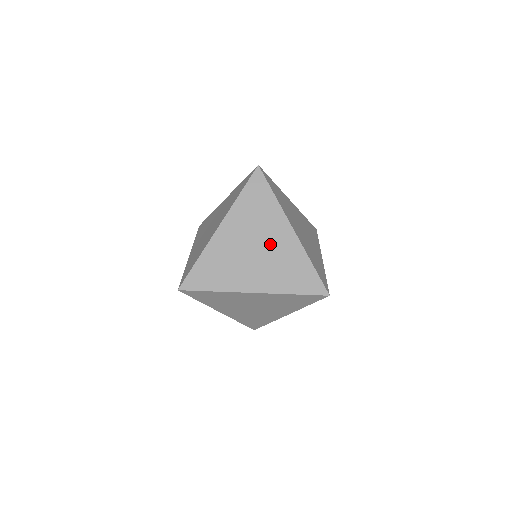
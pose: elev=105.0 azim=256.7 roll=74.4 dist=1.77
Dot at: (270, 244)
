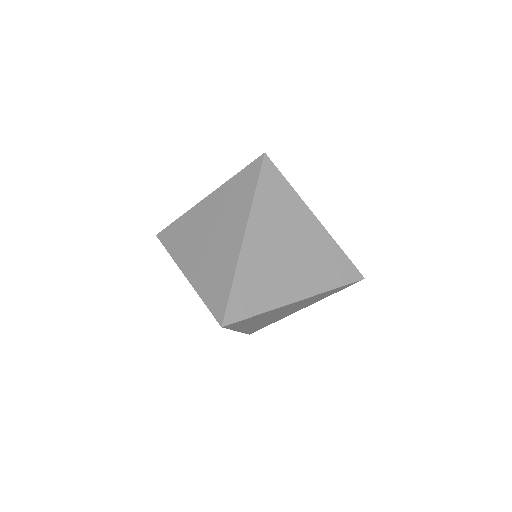
Dot at: occluded
